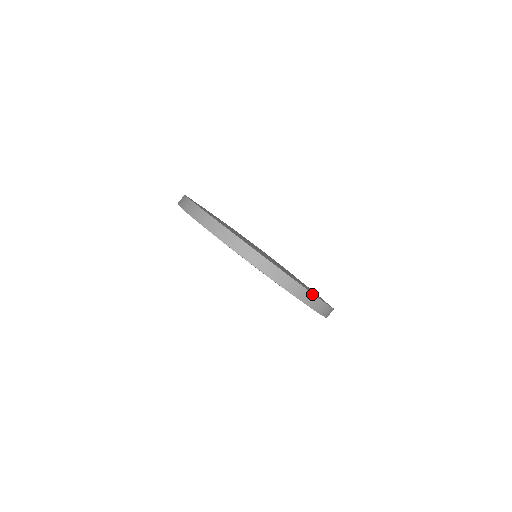
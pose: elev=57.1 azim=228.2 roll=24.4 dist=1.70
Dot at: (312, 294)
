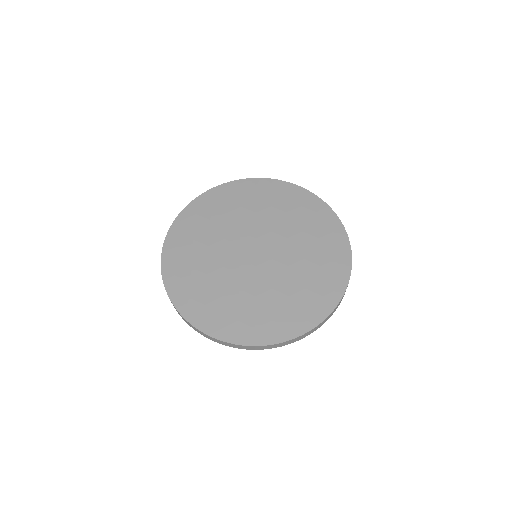
Dot at: (286, 341)
